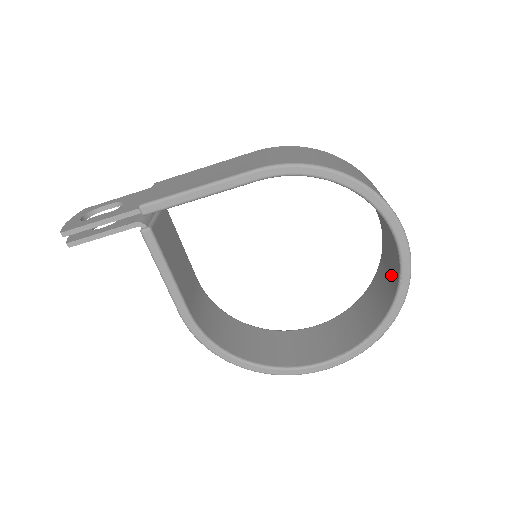
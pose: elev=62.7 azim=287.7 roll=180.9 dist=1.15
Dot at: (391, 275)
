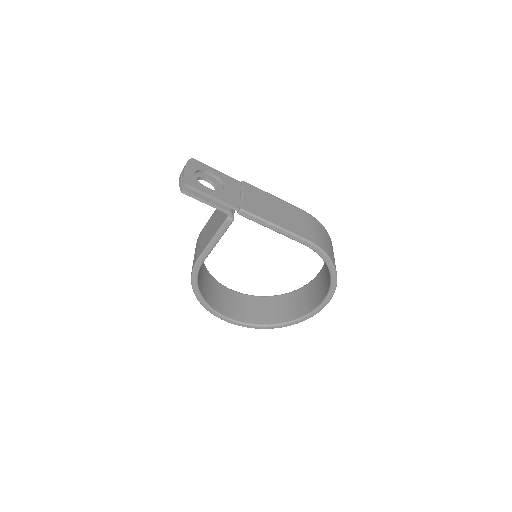
Dot at: (301, 307)
